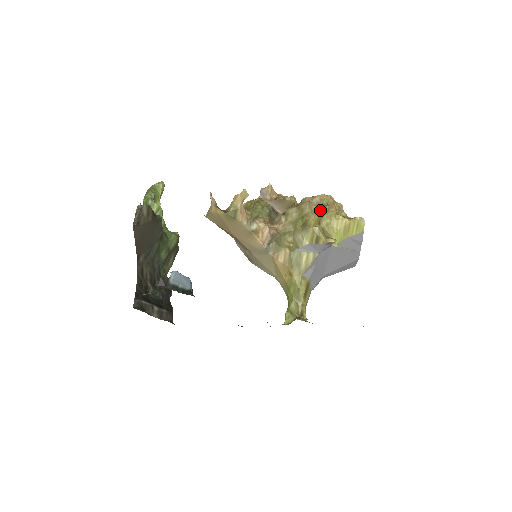
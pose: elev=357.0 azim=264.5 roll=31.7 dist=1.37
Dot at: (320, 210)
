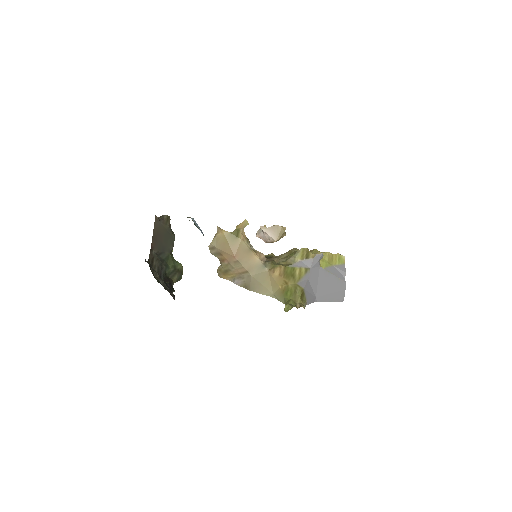
Dot at: occluded
